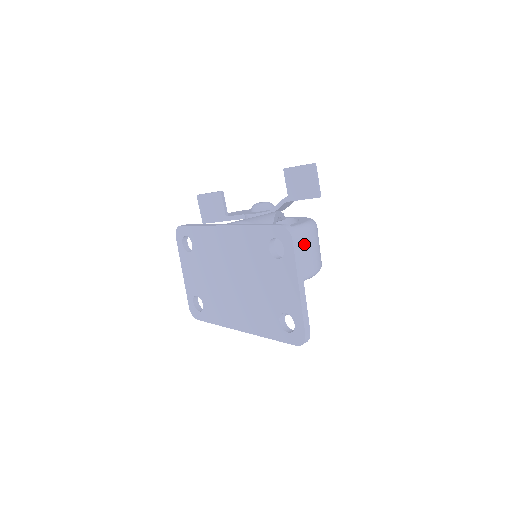
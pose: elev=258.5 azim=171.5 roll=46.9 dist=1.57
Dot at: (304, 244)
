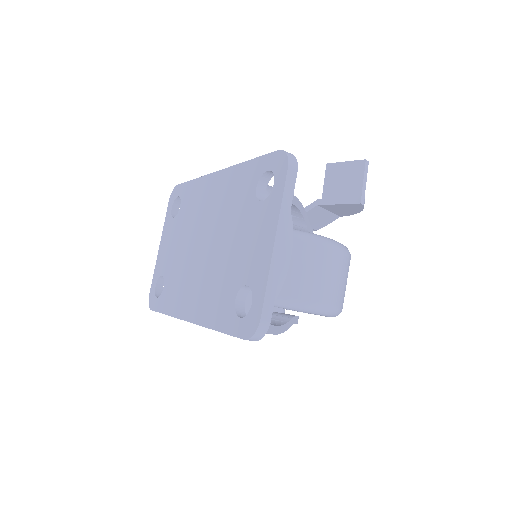
Dot at: (323, 261)
